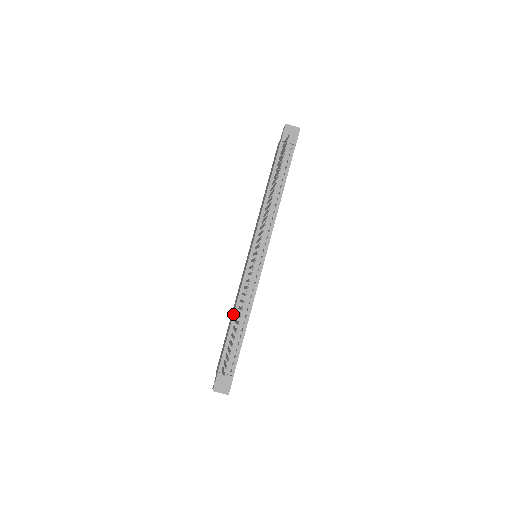
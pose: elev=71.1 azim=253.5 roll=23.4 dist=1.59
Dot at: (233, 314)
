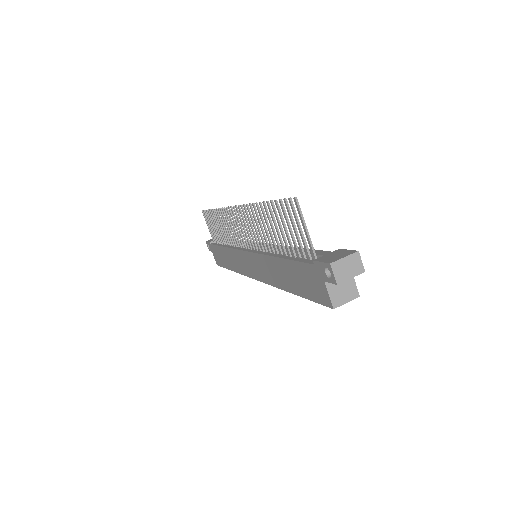
Dot at: (273, 257)
